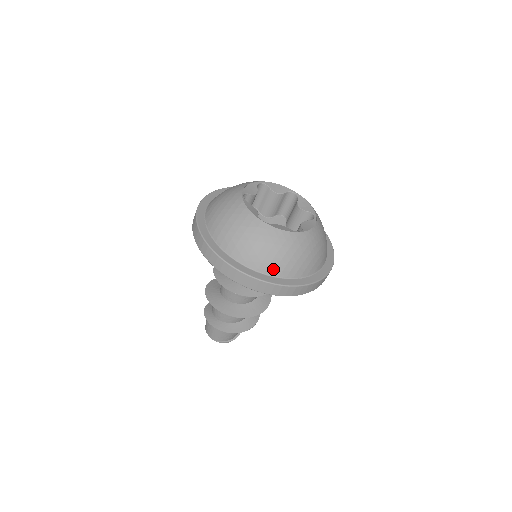
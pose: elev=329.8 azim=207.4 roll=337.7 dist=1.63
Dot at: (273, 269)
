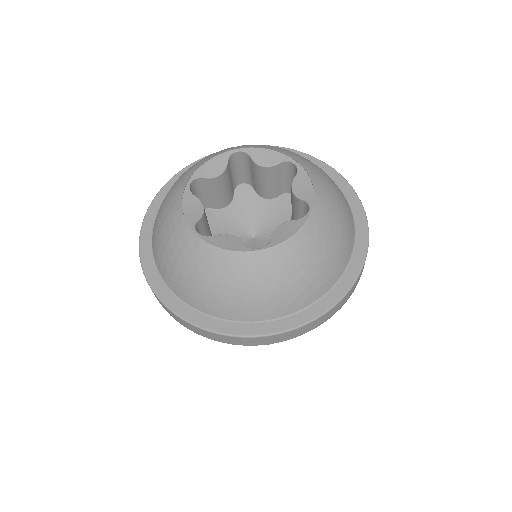
Dot at: (215, 308)
